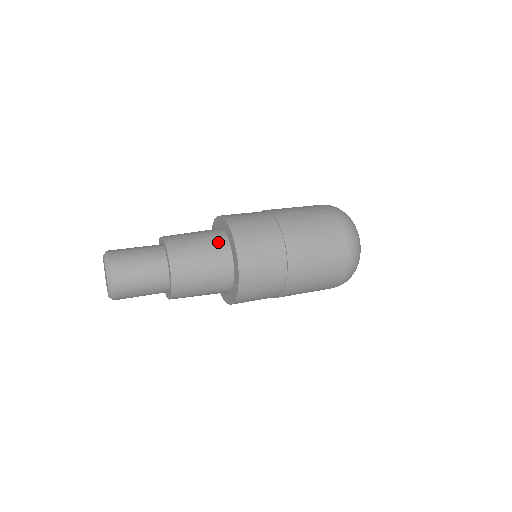
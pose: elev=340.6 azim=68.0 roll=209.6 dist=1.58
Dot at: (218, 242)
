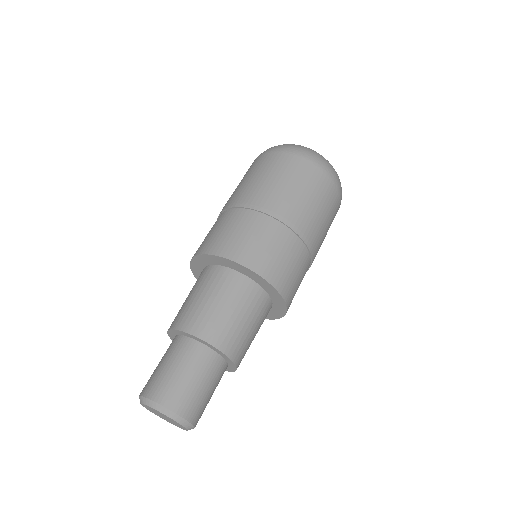
Dot at: (239, 287)
